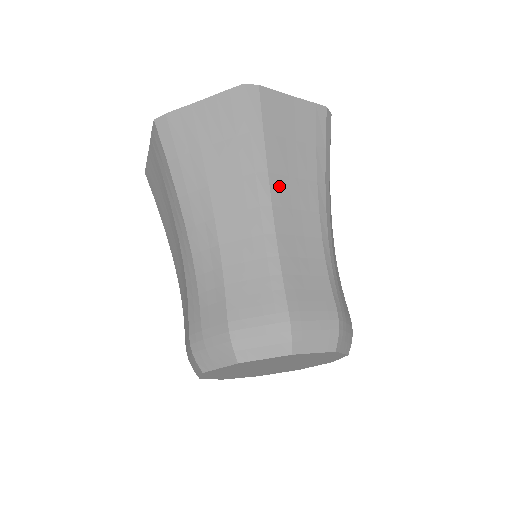
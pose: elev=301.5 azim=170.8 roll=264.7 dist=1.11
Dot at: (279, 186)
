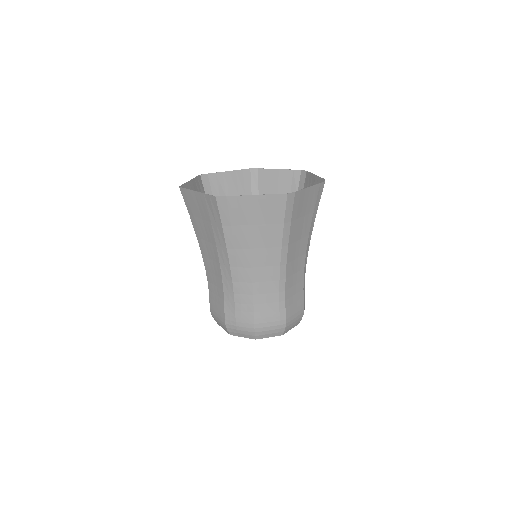
Dot at: (292, 250)
